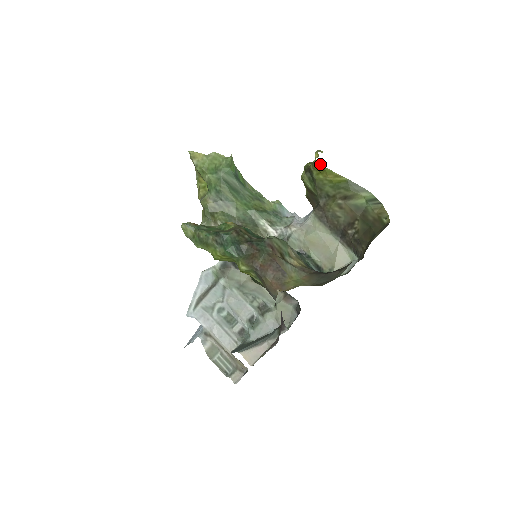
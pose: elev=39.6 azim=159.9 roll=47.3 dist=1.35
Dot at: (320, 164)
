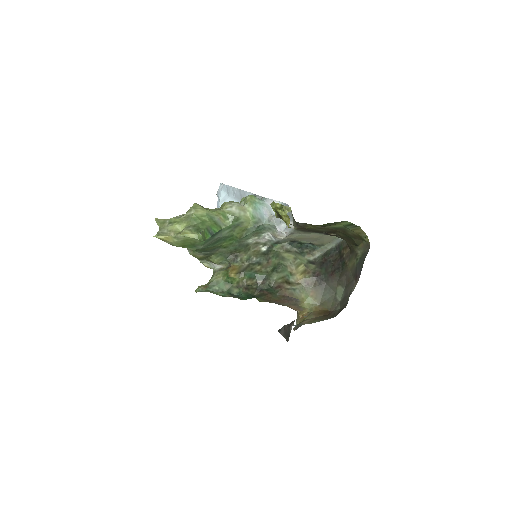
Dot at: (295, 228)
